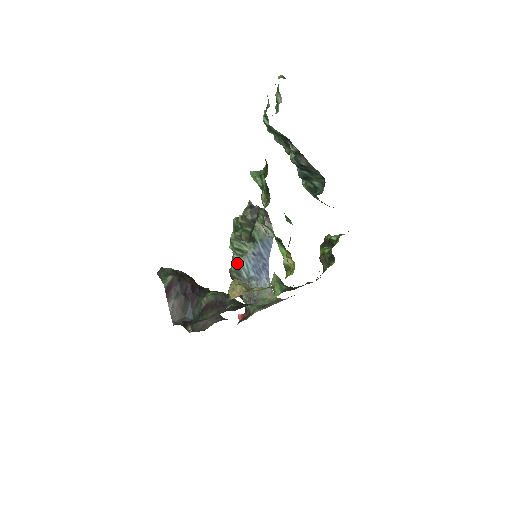
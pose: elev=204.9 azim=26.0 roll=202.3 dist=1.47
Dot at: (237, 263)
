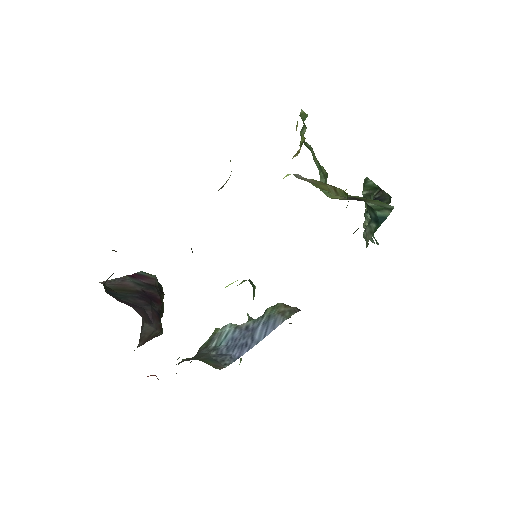
Dot at: (220, 329)
